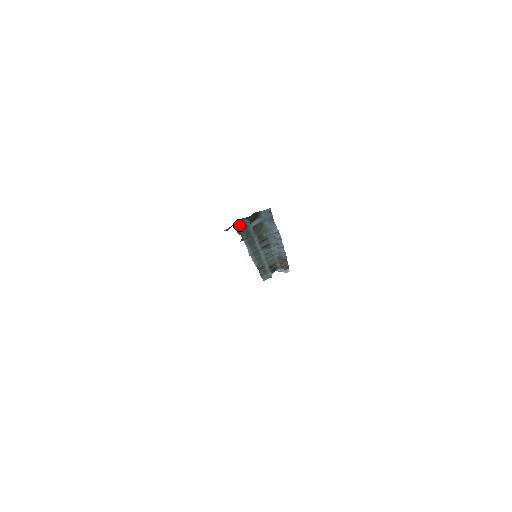
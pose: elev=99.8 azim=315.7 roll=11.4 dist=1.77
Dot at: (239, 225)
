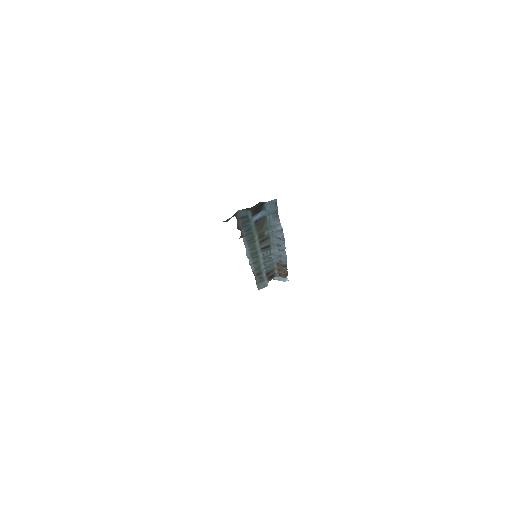
Dot at: (240, 217)
